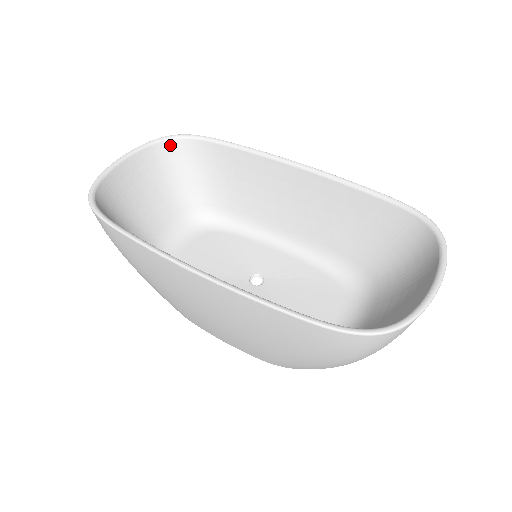
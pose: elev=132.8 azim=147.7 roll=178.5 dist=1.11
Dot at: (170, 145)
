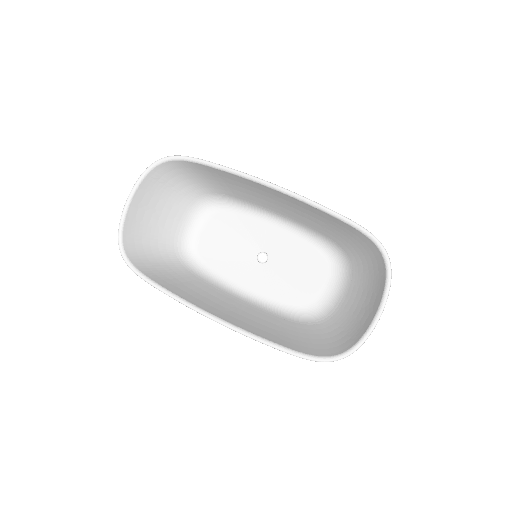
Dot at: (160, 168)
